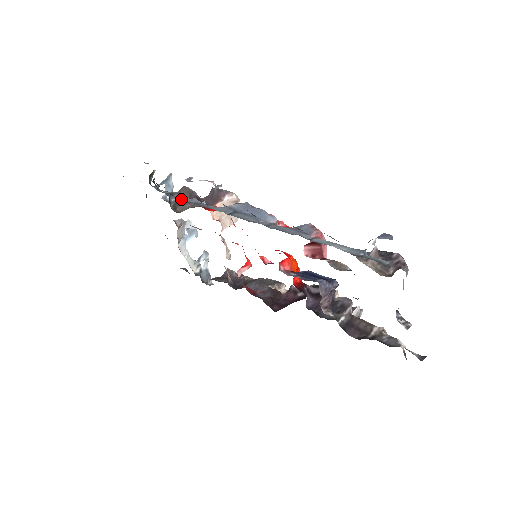
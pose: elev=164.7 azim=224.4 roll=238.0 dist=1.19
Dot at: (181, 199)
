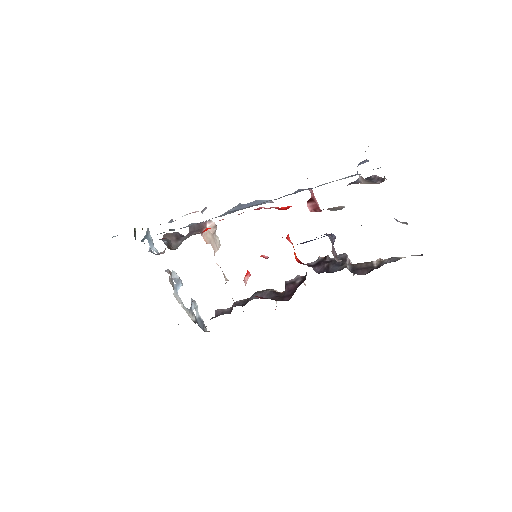
Dot at: (180, 228)
